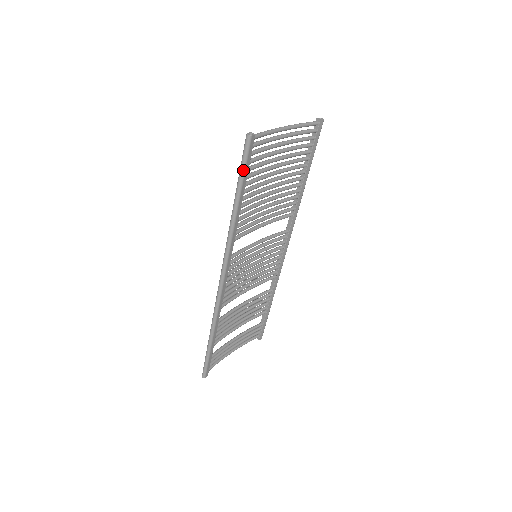
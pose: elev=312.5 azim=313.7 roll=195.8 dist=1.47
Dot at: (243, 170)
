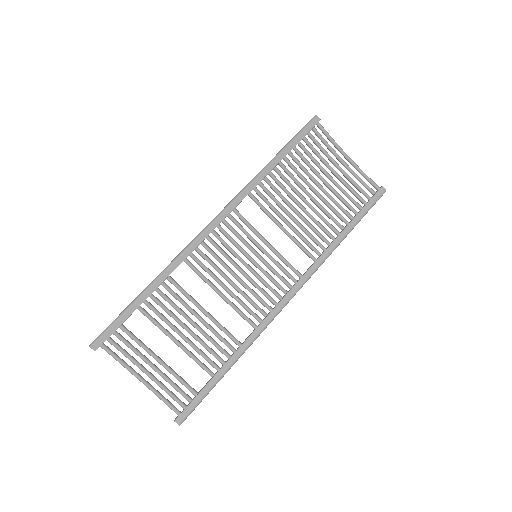
Dot at: (297, 135)
